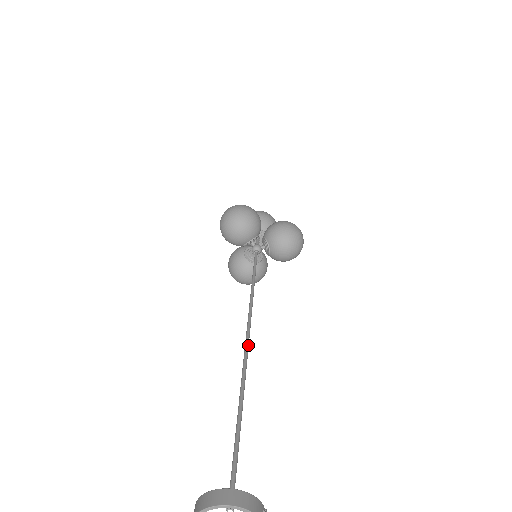
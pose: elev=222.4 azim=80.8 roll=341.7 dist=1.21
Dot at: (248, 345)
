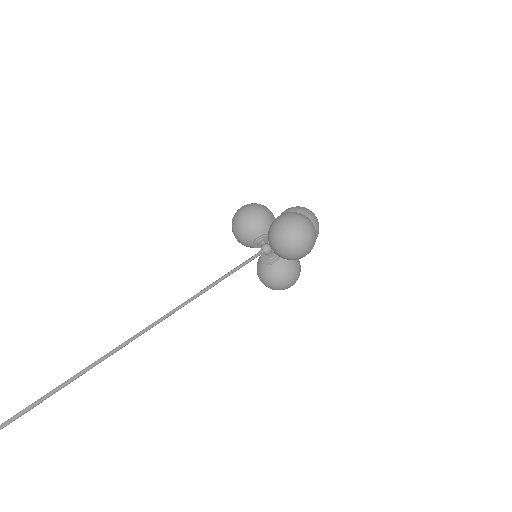
Dot at: (130, 340)
